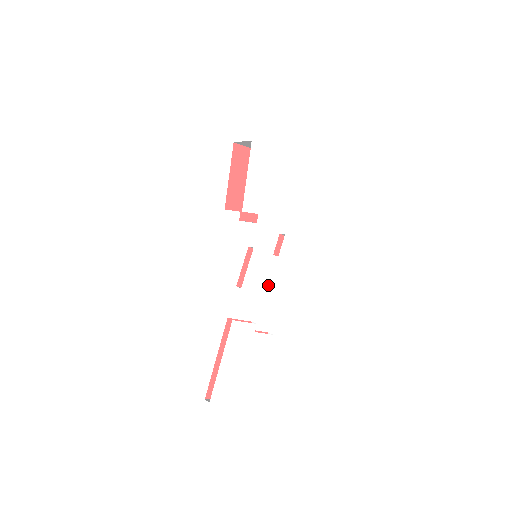
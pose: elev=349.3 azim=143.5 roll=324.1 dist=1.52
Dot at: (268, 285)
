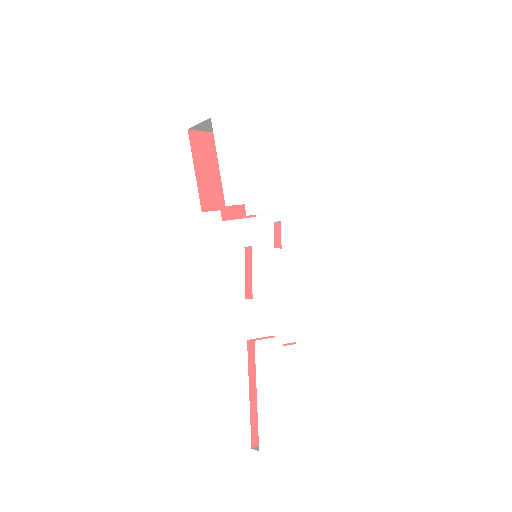
Dot at: (281, 286)
